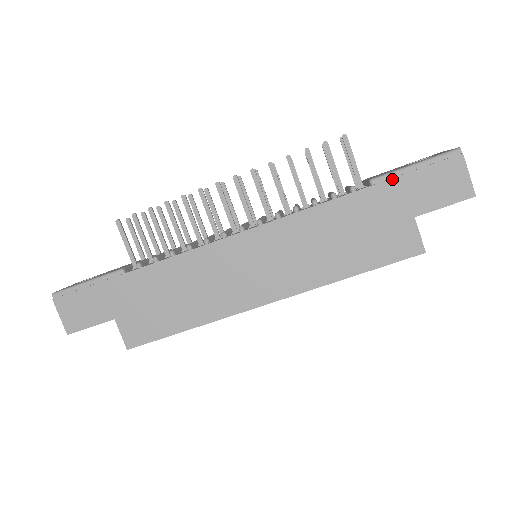
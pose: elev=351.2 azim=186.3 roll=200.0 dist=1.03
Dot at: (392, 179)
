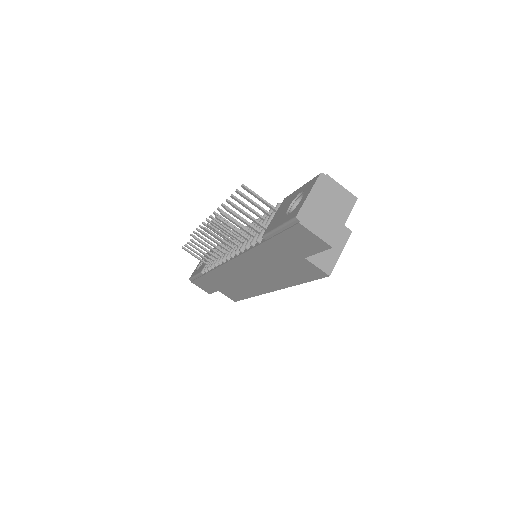
Dot at: (272, 239)
